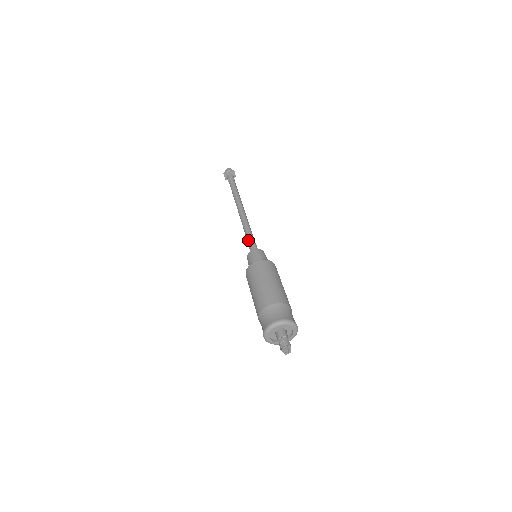
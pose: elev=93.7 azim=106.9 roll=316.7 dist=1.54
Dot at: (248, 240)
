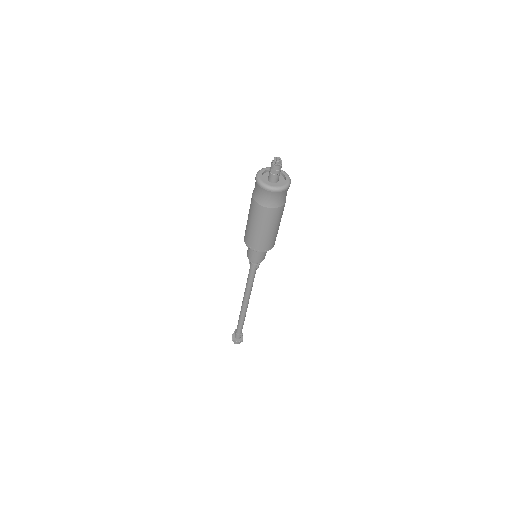
Dot at: (249, 271)
